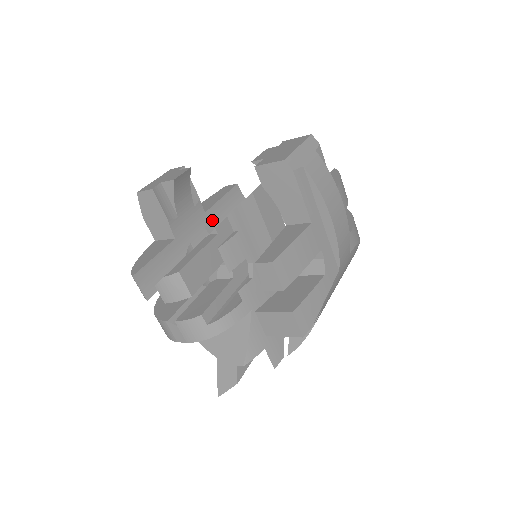
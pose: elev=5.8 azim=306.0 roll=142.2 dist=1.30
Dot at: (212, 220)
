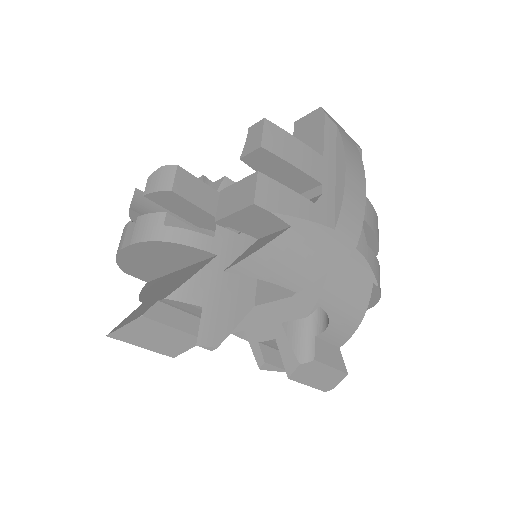
Dot at: occluded
